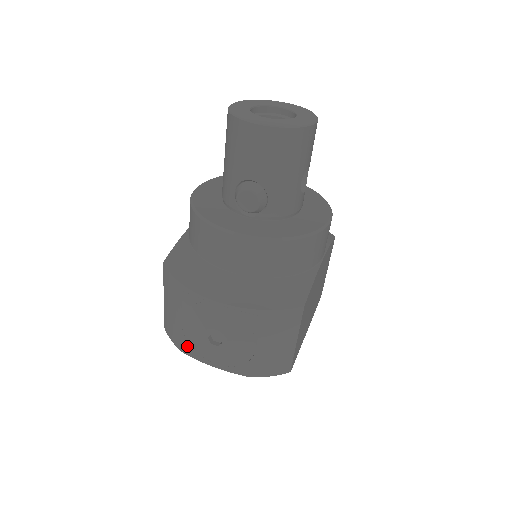
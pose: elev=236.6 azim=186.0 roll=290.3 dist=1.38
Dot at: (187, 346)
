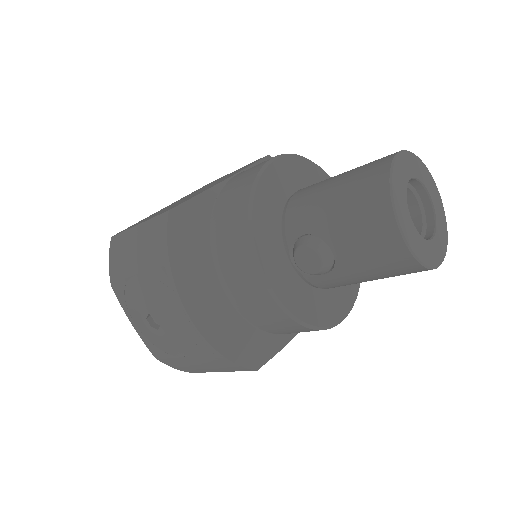
Dot at: (121, 288)
